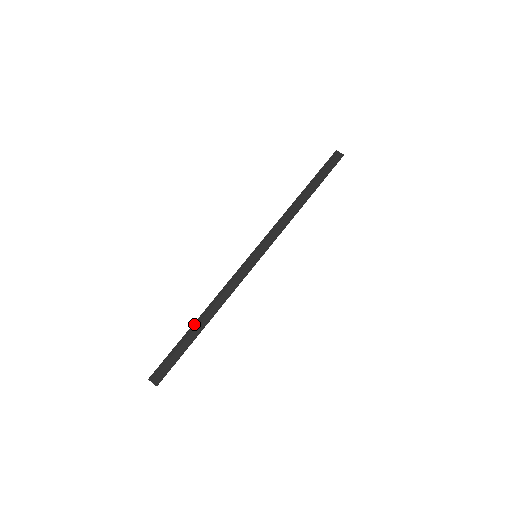
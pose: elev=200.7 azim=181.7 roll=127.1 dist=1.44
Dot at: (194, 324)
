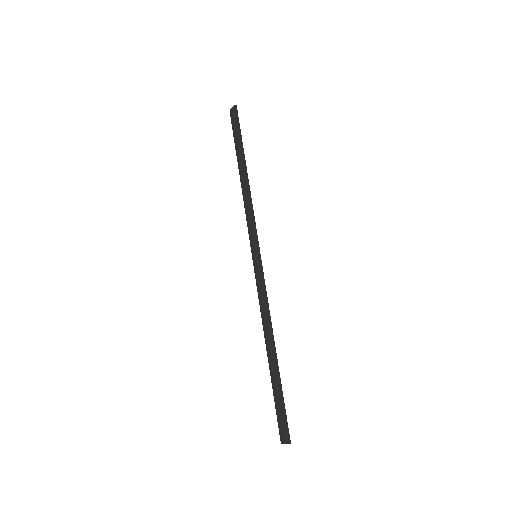
Dot at: (268, 362)
